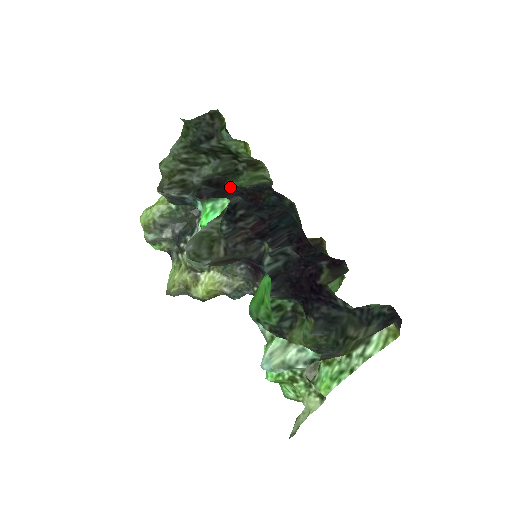
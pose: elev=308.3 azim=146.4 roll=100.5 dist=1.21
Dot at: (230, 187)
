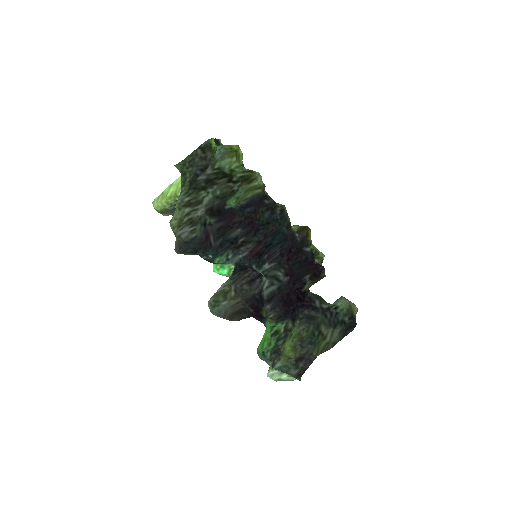
Dot at: (230, 218)
